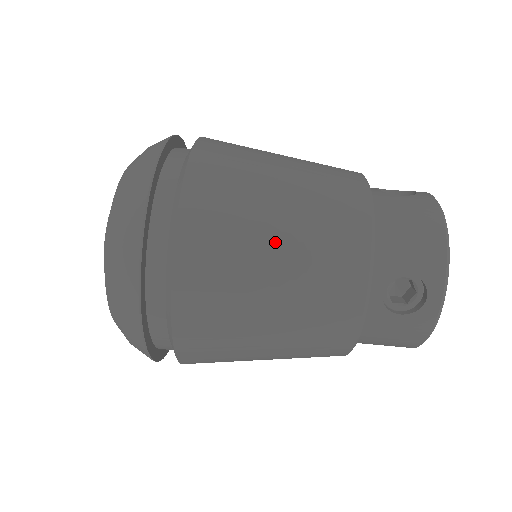
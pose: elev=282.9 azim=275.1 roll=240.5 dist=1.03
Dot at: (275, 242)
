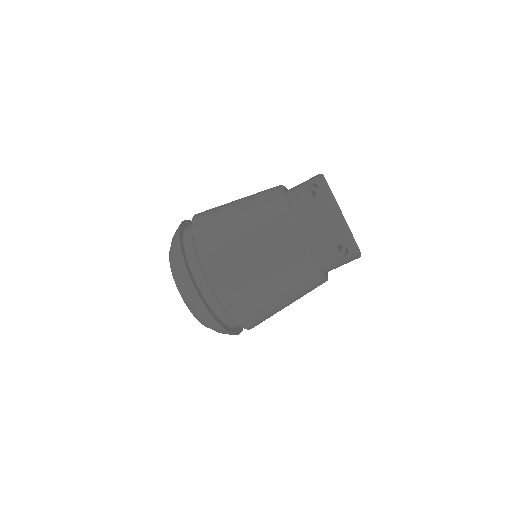
Dot at: (263, 276)
